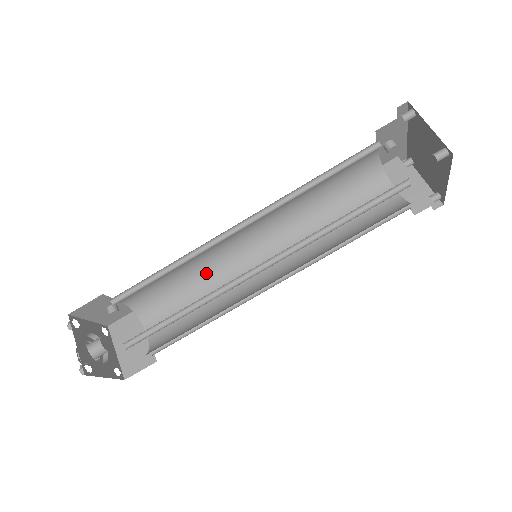
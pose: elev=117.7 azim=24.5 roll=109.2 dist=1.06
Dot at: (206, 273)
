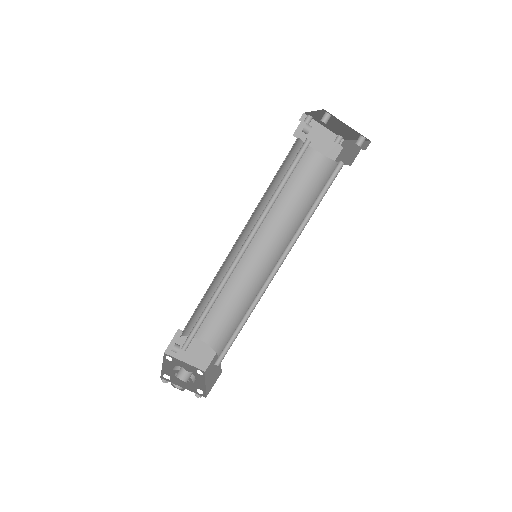
Dot at: (217, 281)
